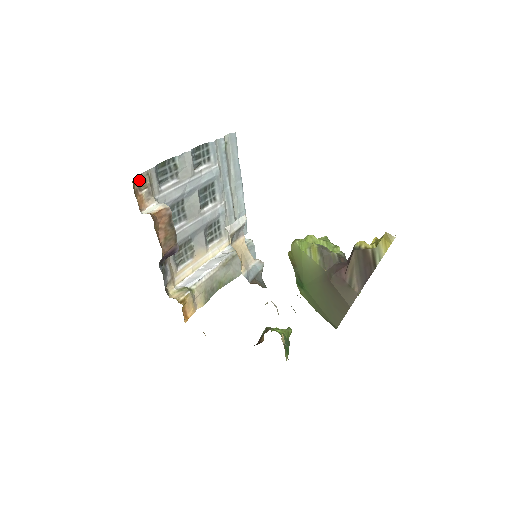
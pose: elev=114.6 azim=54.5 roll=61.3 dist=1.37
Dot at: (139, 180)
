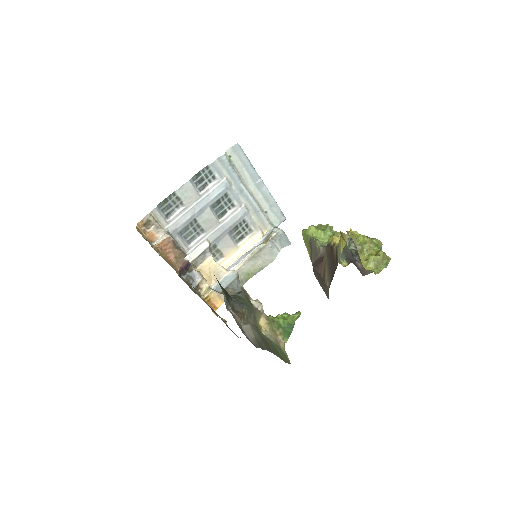
Dot at: (144, 222)
